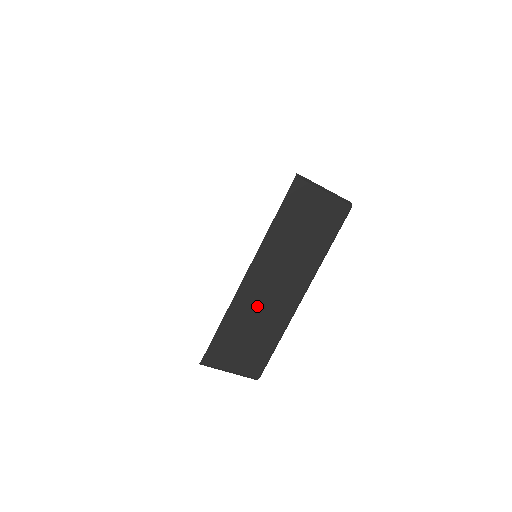
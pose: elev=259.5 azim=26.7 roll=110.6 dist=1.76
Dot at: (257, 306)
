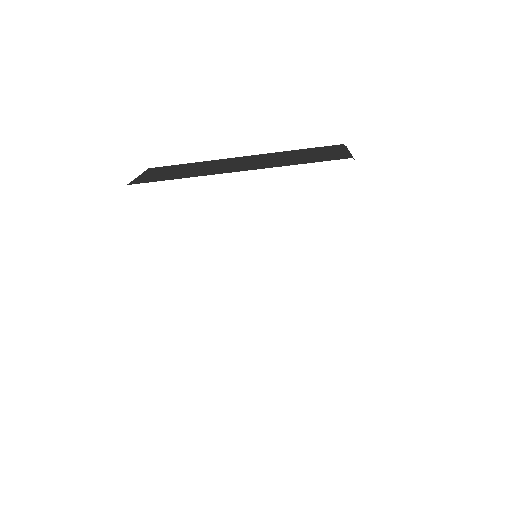
Dot at: occluded
